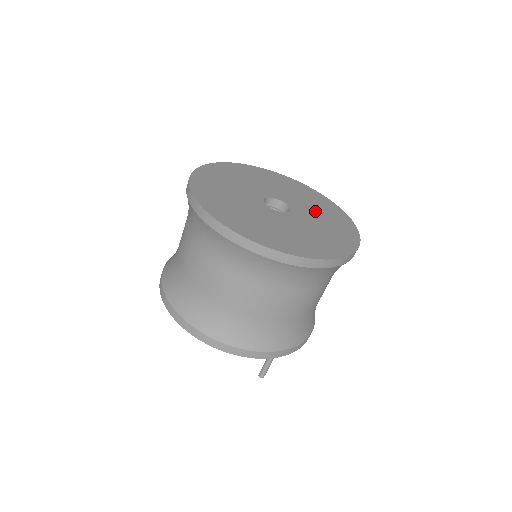
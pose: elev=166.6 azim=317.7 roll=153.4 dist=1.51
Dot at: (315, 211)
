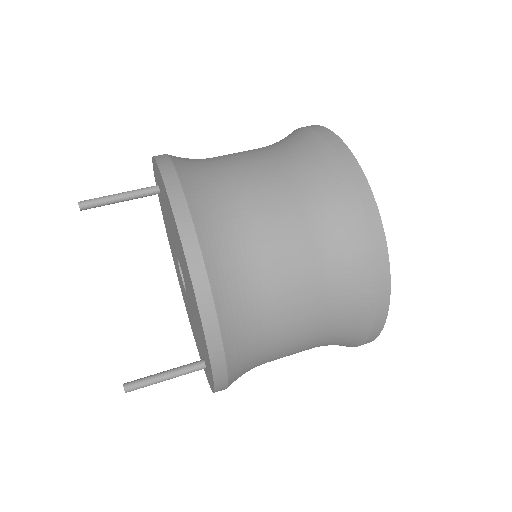
Dot at: occluded
